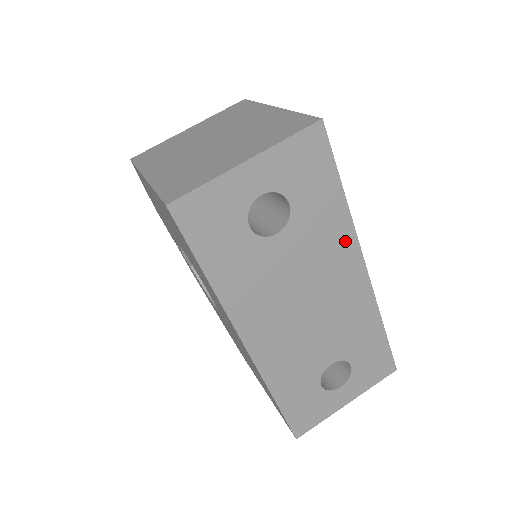
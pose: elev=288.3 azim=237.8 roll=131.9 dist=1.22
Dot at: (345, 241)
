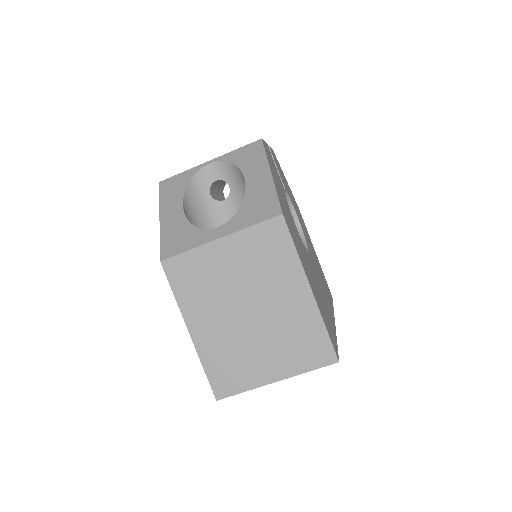
Dot at: occluded
